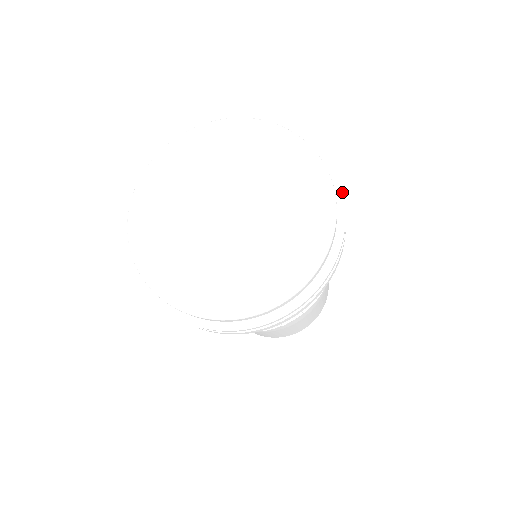
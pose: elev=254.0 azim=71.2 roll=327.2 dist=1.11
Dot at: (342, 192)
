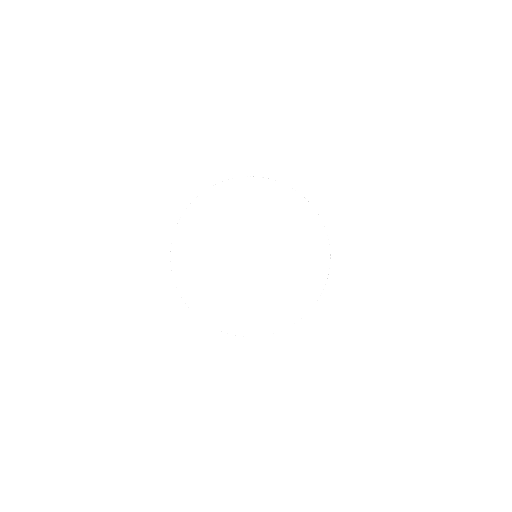
Dot at: occluded
